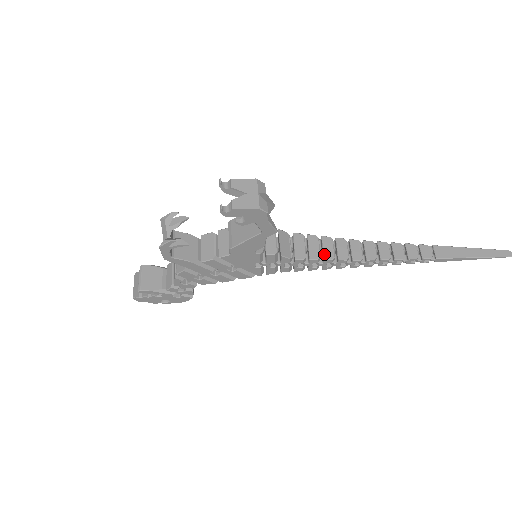
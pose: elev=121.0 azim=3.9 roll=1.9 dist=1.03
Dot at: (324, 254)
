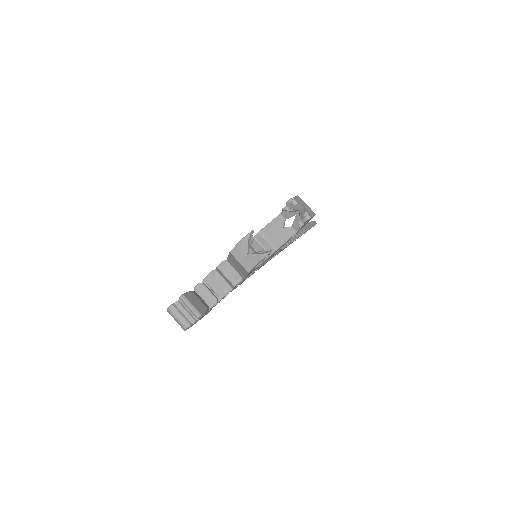
Dot at: occluded
